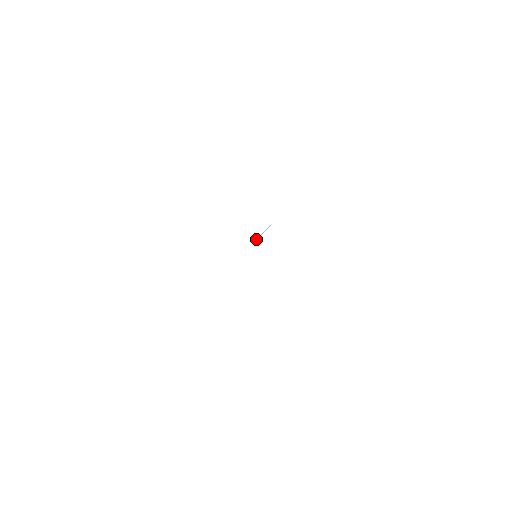
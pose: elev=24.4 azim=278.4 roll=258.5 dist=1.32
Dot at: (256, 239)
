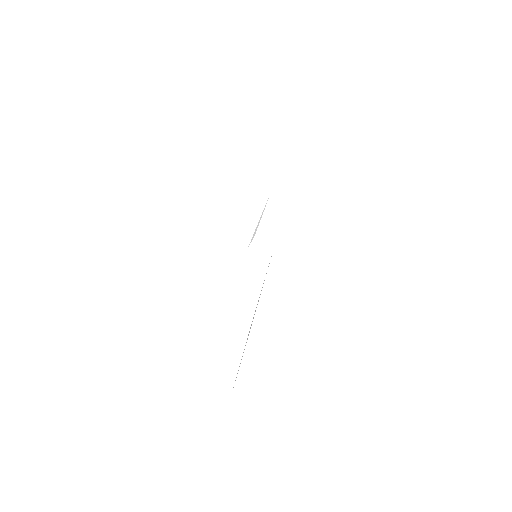
Dot at: (253, 235)
